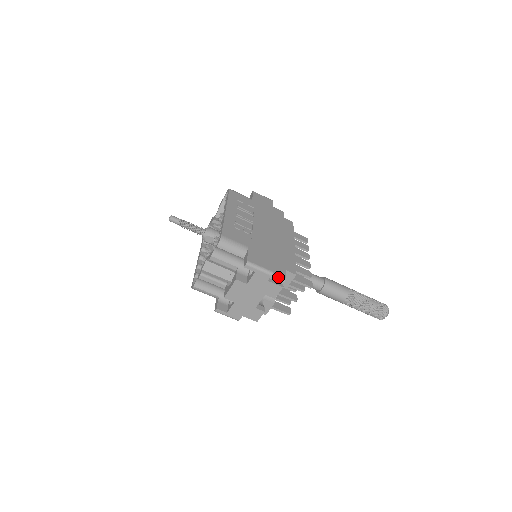
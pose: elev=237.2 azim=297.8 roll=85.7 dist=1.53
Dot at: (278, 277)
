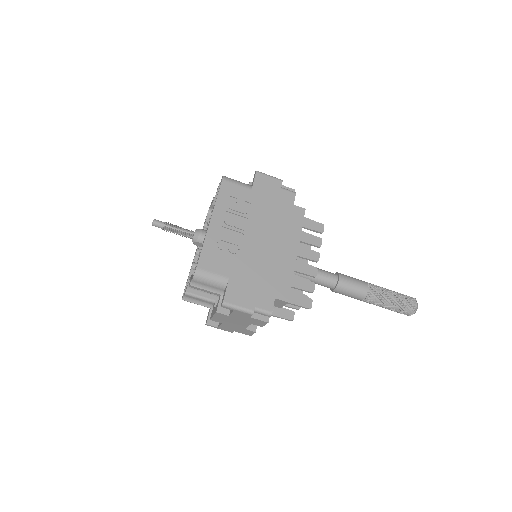
Dot at: (263, 312)
